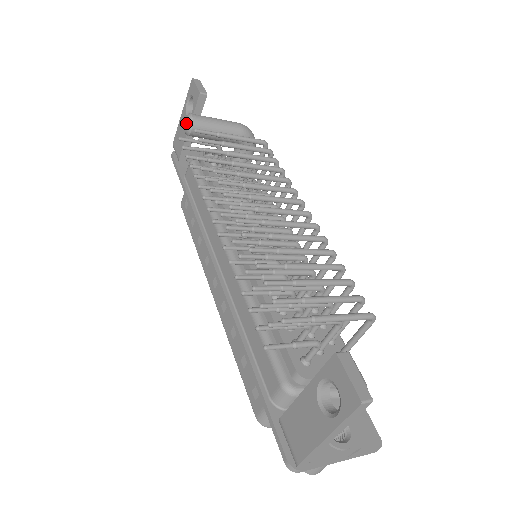
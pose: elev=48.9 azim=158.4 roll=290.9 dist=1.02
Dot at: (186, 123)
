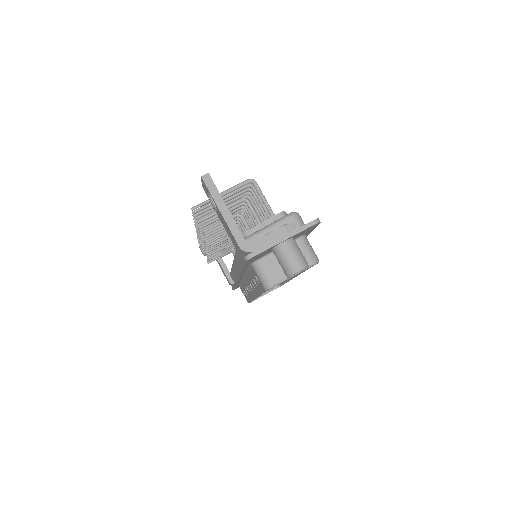
Dot at: (201, 251)
